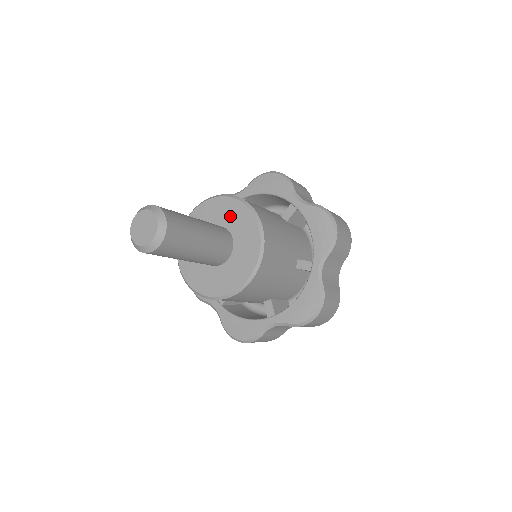
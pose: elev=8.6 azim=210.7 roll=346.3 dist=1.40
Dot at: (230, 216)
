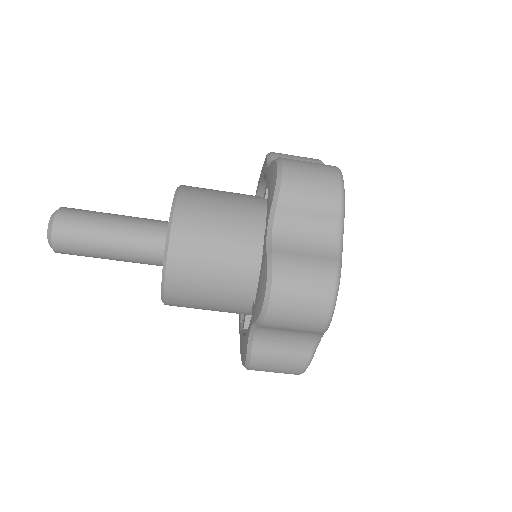
Dot at: occluded
